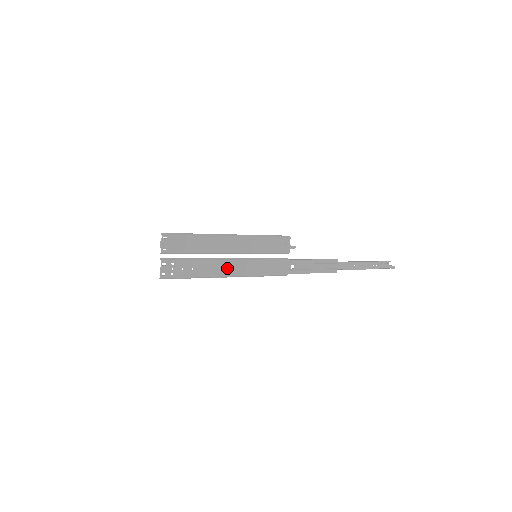
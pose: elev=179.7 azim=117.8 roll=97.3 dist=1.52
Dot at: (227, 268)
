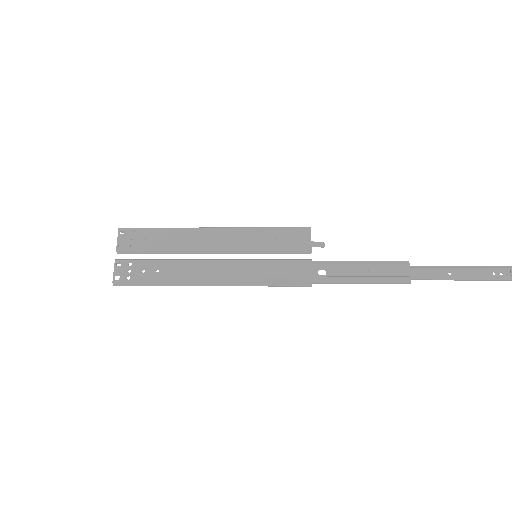
Dot at: (208, 271)
